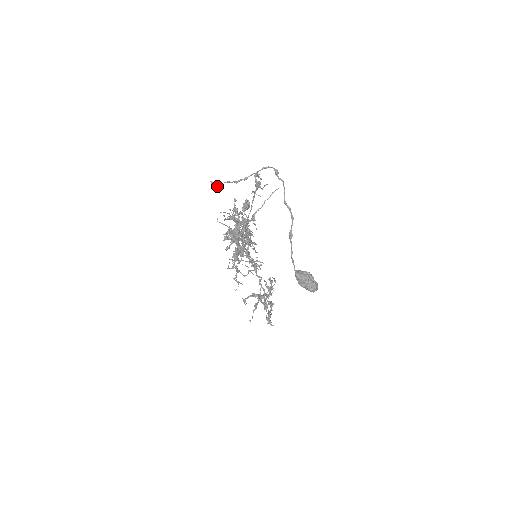
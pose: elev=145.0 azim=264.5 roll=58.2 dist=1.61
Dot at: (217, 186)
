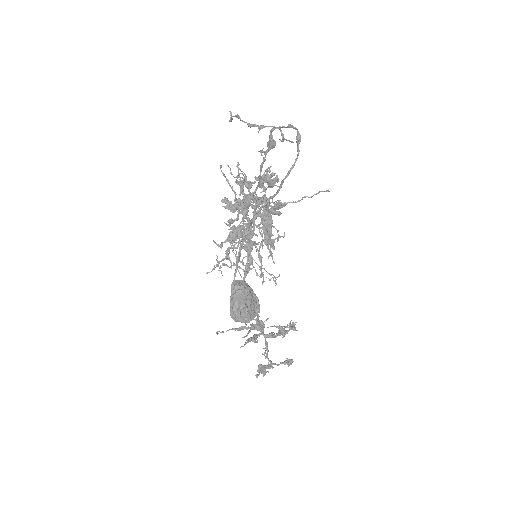
Dot at: (231, 119)
